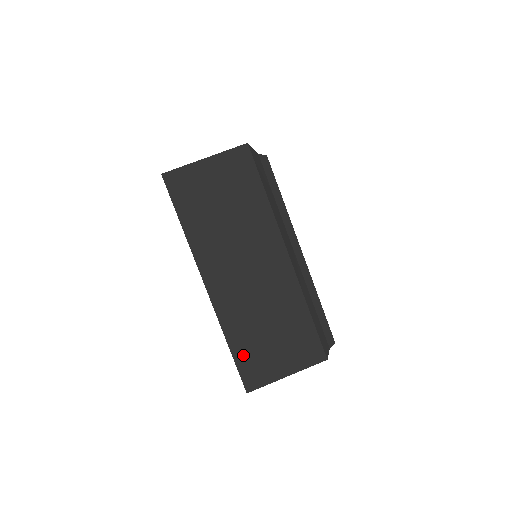
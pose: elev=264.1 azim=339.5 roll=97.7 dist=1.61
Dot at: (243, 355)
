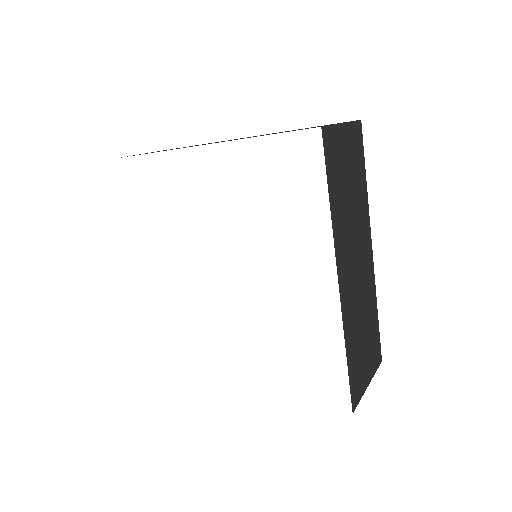
Dot at: (352, 367)
